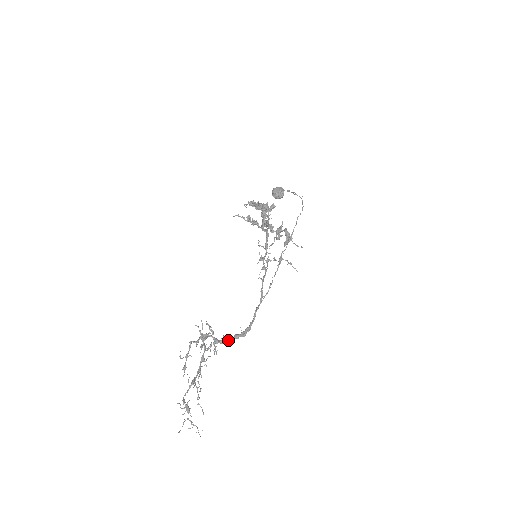
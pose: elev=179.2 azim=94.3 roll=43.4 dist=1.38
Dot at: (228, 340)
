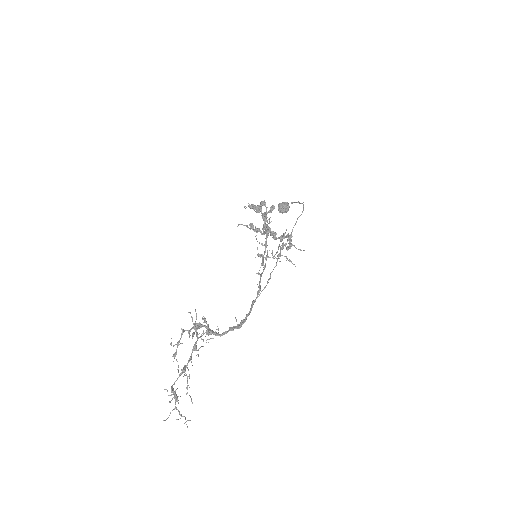
Dot at: (223, 332)
